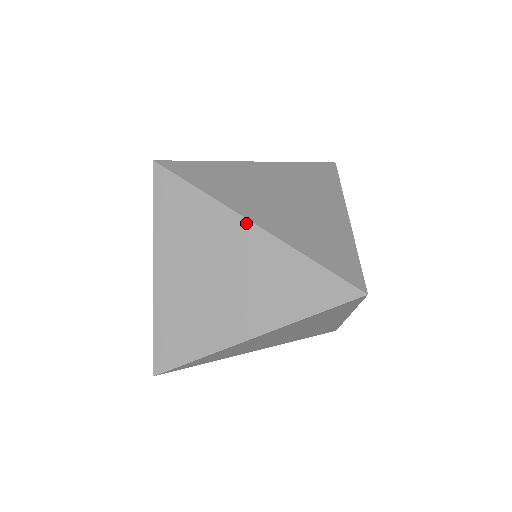
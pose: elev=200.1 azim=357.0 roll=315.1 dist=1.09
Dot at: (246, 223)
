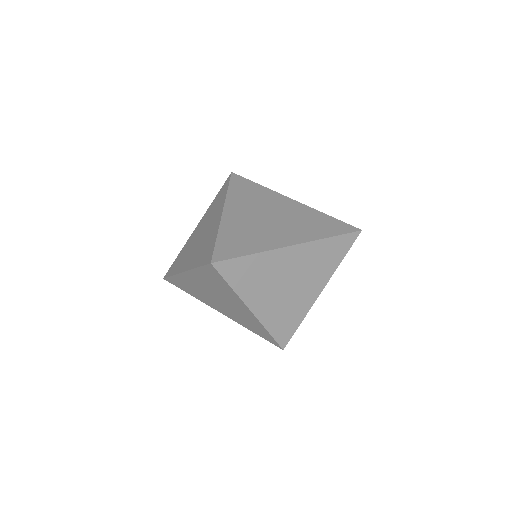
Dot at: (222, 211)
